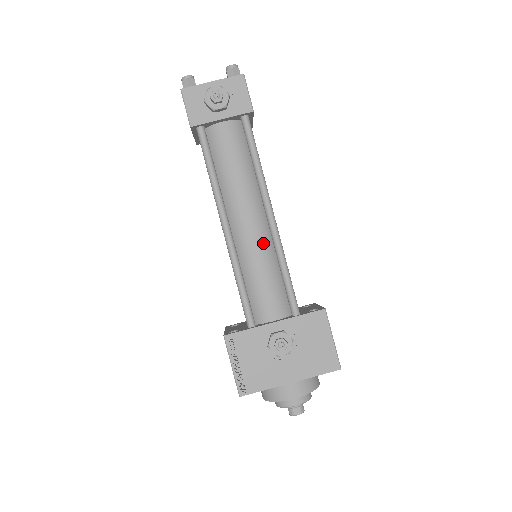
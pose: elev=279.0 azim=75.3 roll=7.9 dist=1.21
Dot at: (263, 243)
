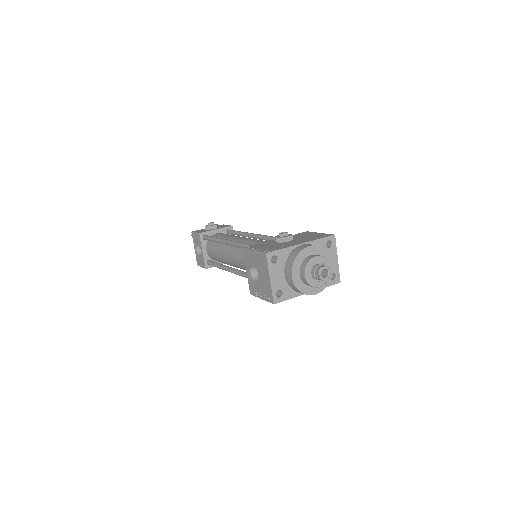
Dot at: (256, 239)
